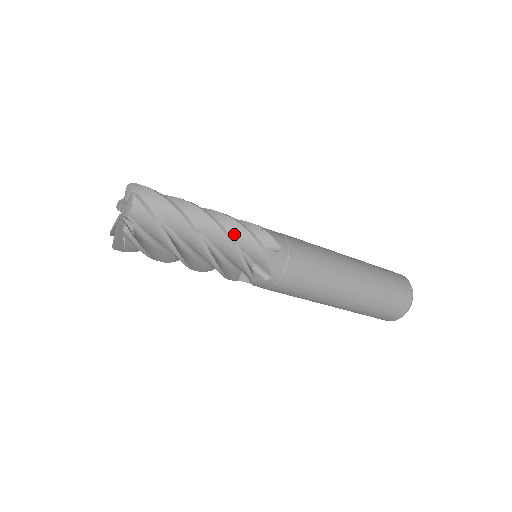
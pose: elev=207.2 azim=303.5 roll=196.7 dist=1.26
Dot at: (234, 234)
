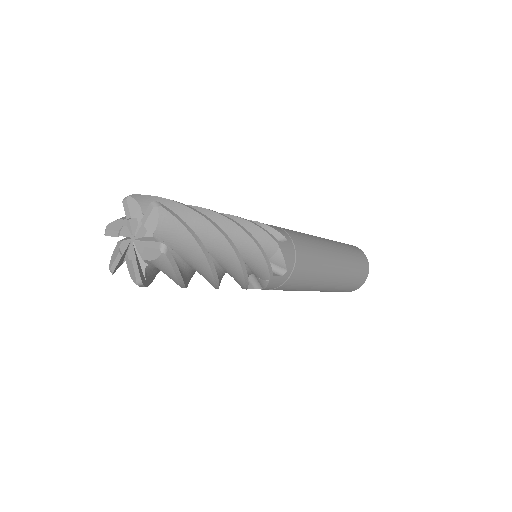
Dot at: occluded
